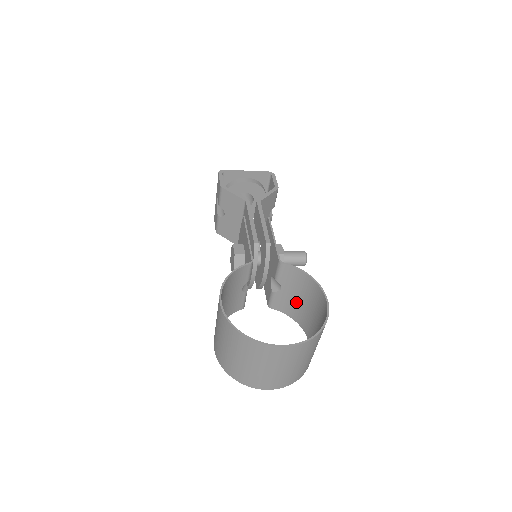
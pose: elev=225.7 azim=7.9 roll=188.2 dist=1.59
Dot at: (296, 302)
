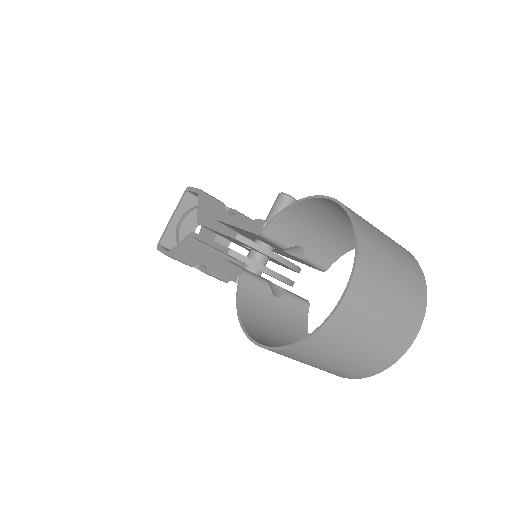
Dot at: (328, 236)
